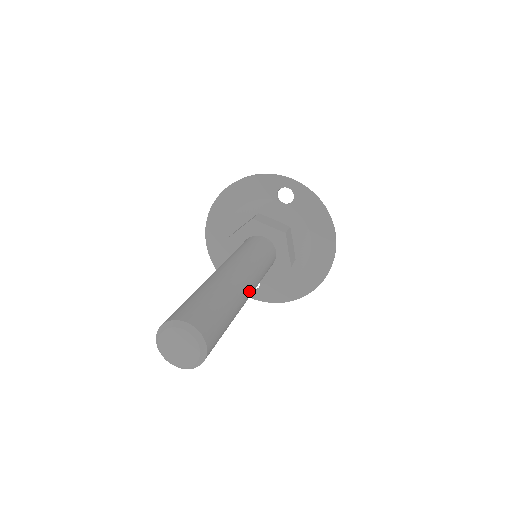
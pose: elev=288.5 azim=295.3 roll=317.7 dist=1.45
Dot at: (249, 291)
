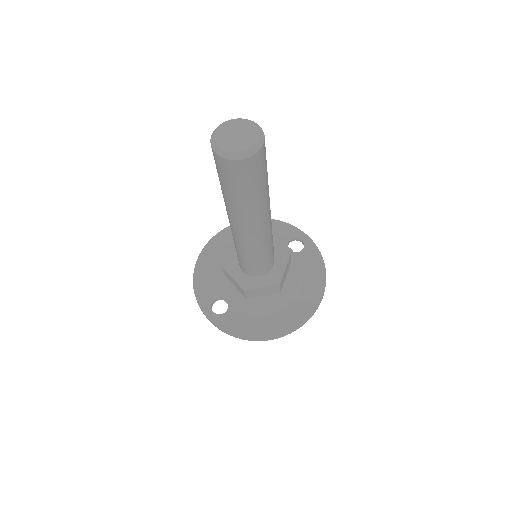
Dot at: (267, 221)
